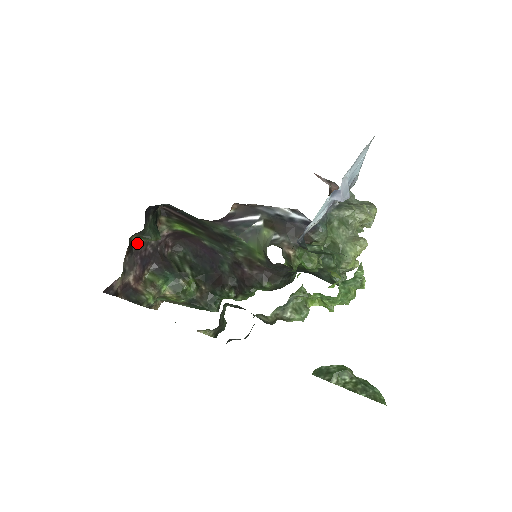
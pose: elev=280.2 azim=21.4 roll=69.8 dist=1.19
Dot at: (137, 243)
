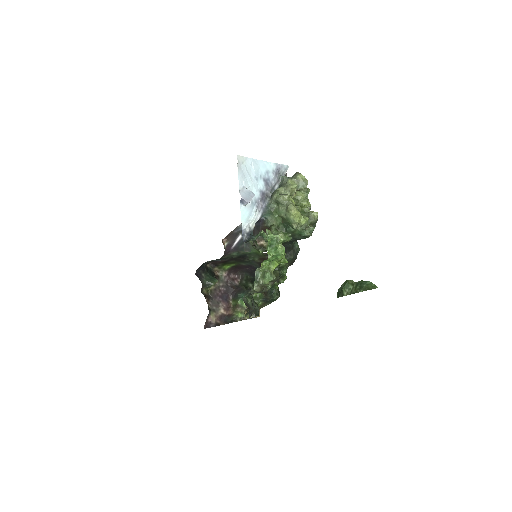
Dot at: (210, 292)
